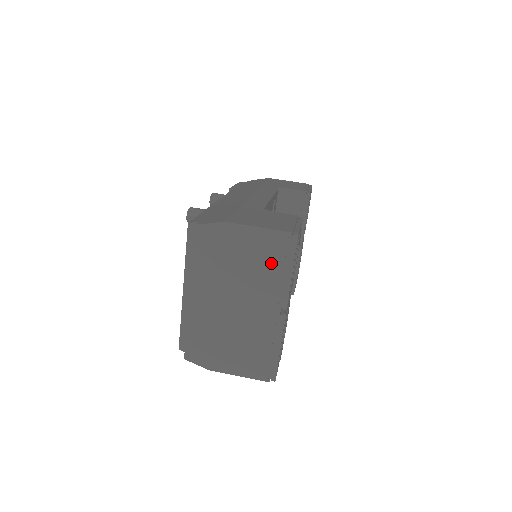
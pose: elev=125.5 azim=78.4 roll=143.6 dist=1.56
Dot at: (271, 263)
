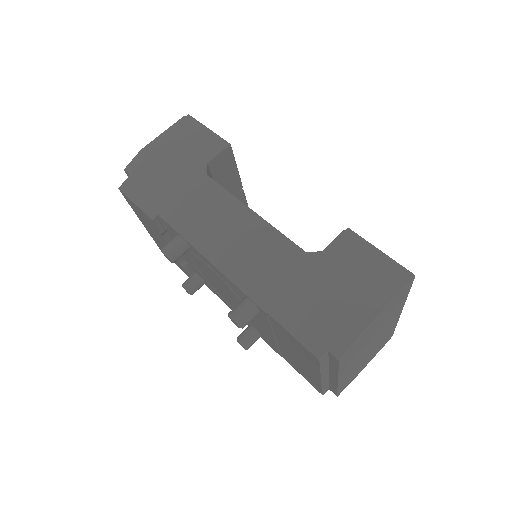
Dot at: (396, 307)
